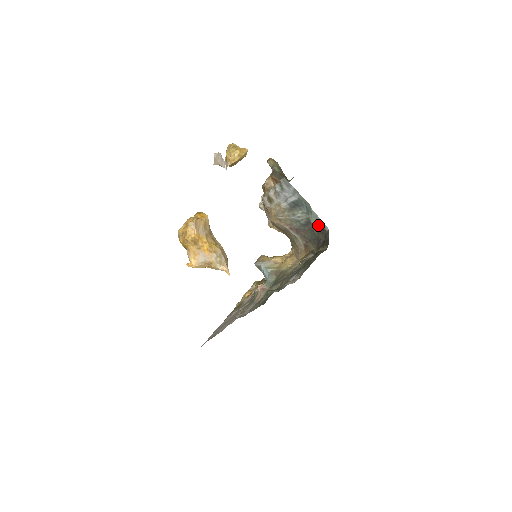
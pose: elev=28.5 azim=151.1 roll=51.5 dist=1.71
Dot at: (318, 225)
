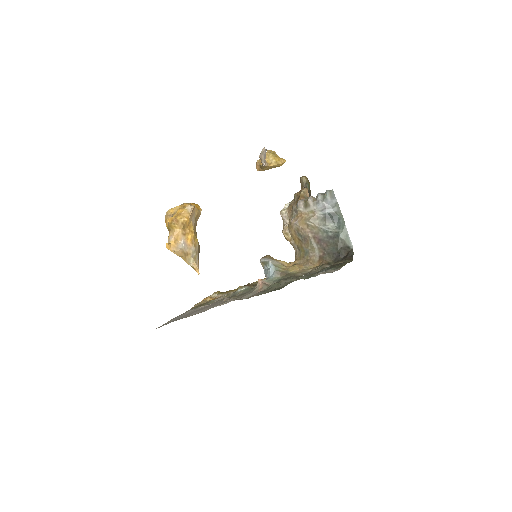
Dot at: (345, 241)
